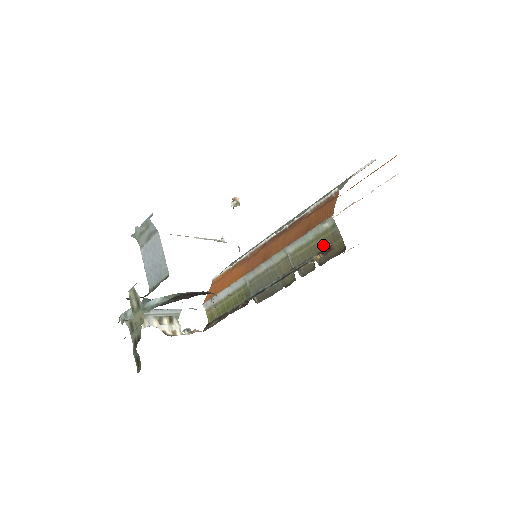
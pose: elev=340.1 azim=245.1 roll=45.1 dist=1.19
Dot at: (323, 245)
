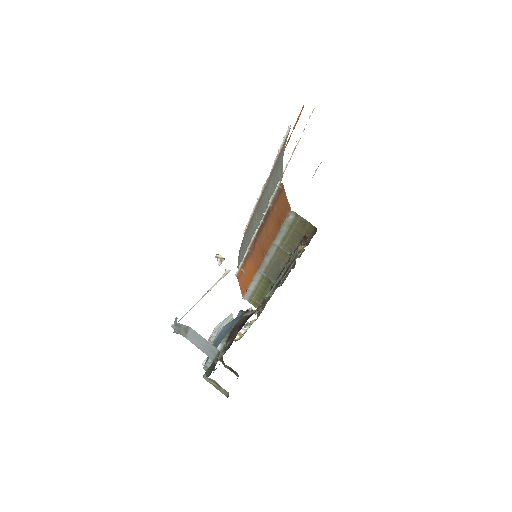
Dot at: (299, 231)
